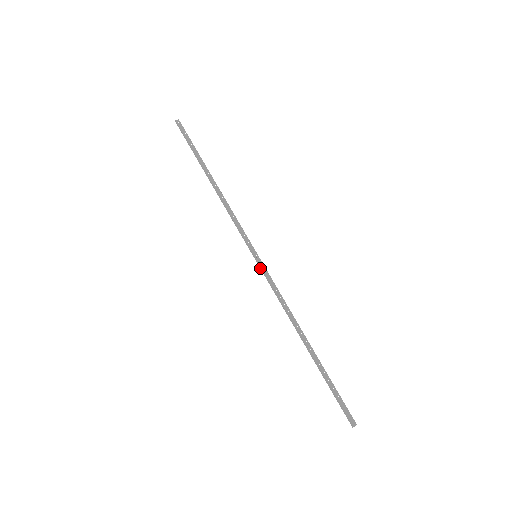
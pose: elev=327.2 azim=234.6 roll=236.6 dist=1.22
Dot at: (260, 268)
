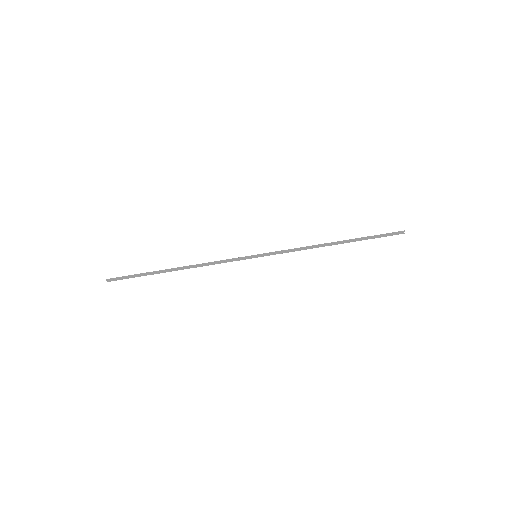
Dot at: (267, 254)
